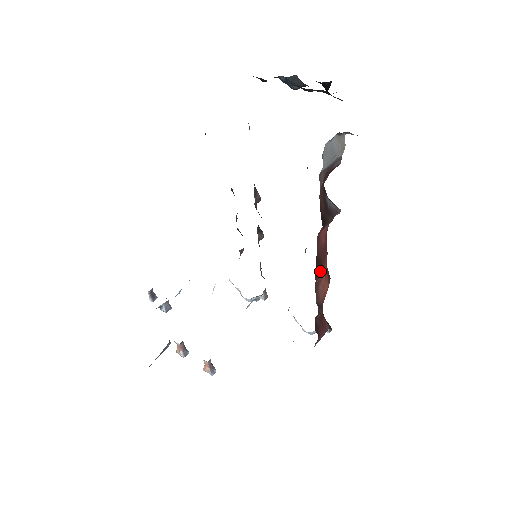
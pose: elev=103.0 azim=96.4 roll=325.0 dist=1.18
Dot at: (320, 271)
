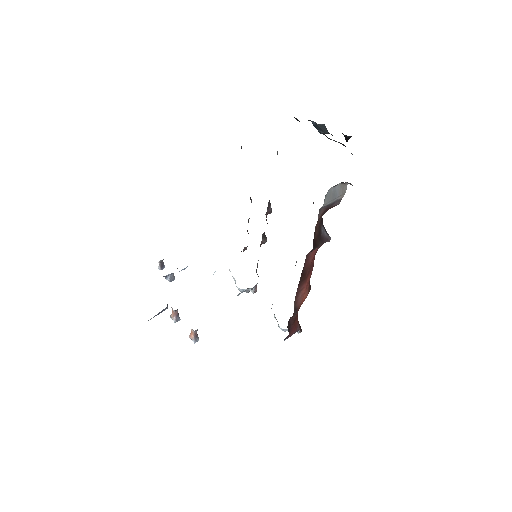
Dot at: (303, 282)
